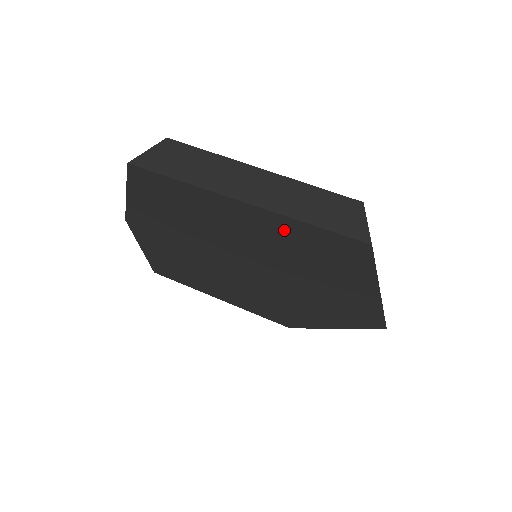
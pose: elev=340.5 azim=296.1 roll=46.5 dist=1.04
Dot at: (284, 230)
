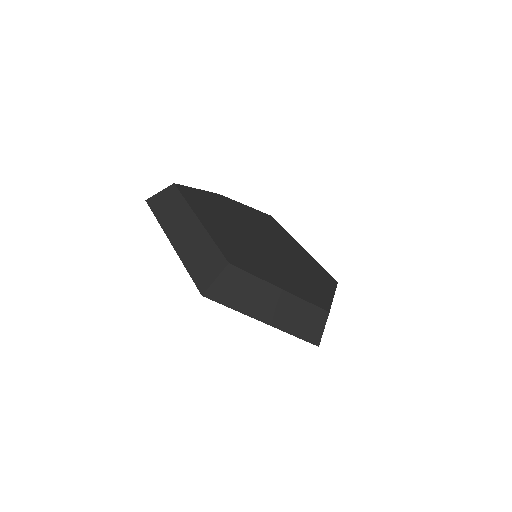
Dot at: occluded
